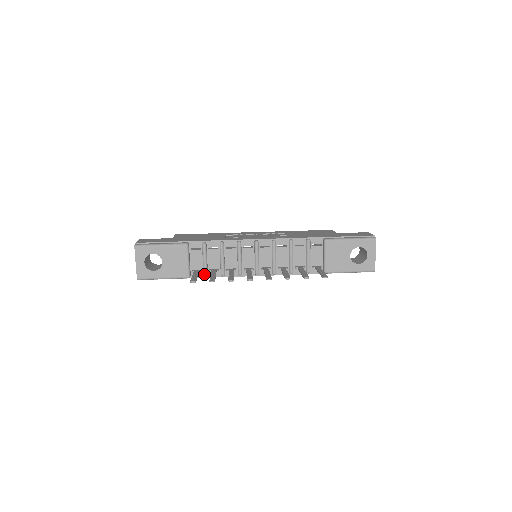
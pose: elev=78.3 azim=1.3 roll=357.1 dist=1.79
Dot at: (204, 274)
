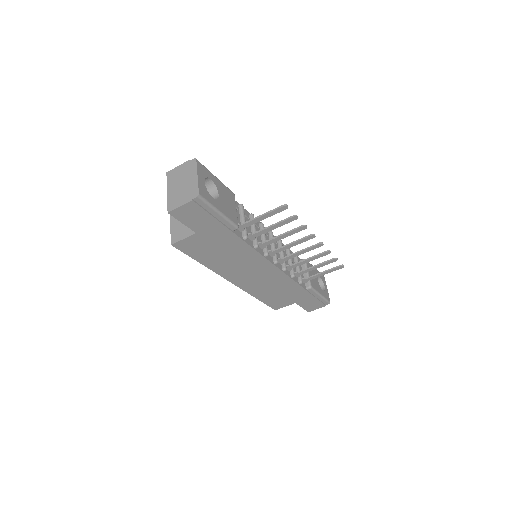
Dot at: (246, 234)
